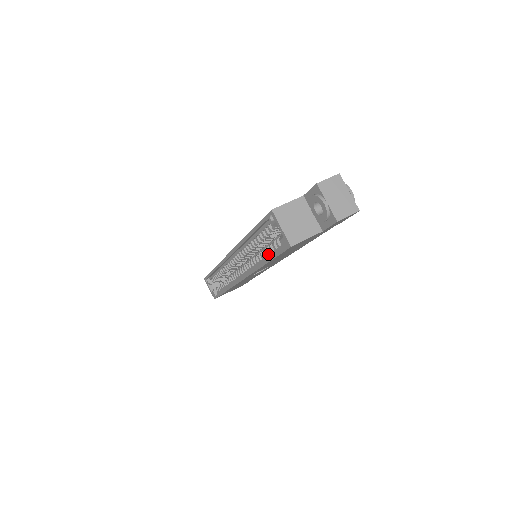
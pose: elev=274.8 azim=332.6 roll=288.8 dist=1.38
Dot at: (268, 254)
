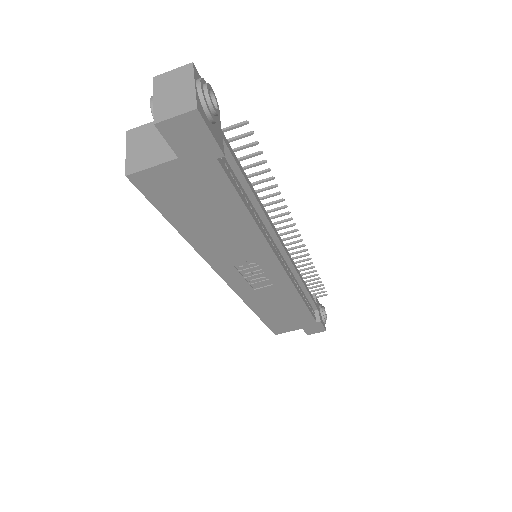
Dot at: occluded
